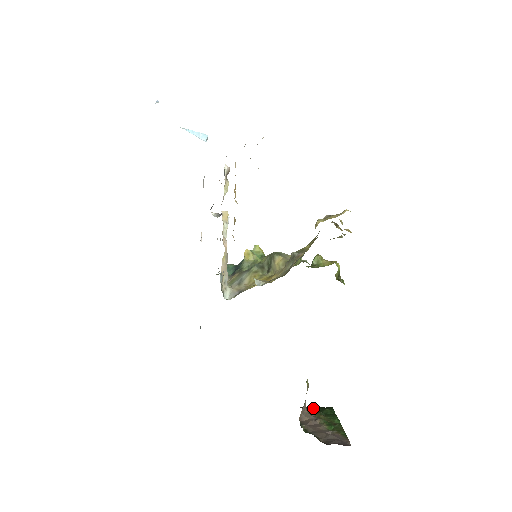
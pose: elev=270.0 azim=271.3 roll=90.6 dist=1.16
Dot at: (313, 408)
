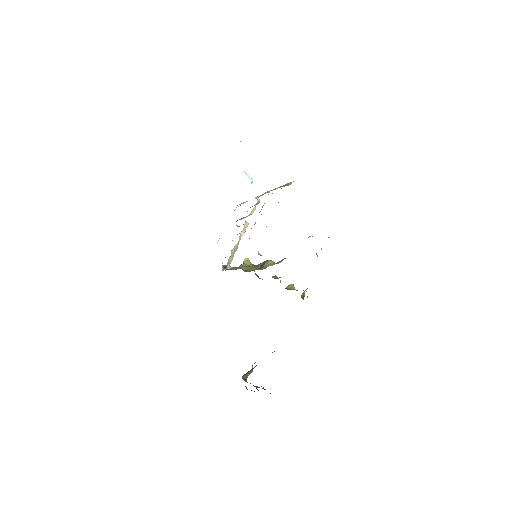
Dot at: occluded
